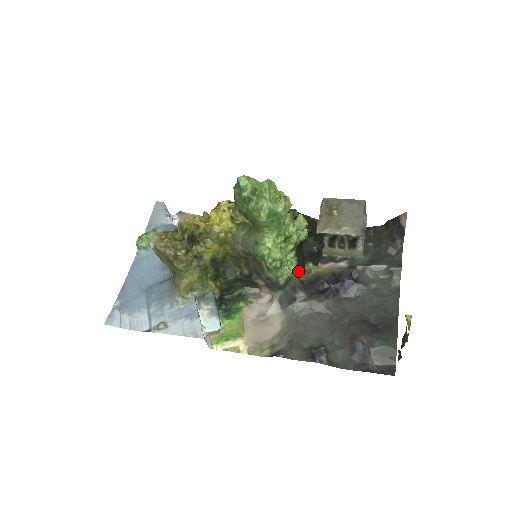
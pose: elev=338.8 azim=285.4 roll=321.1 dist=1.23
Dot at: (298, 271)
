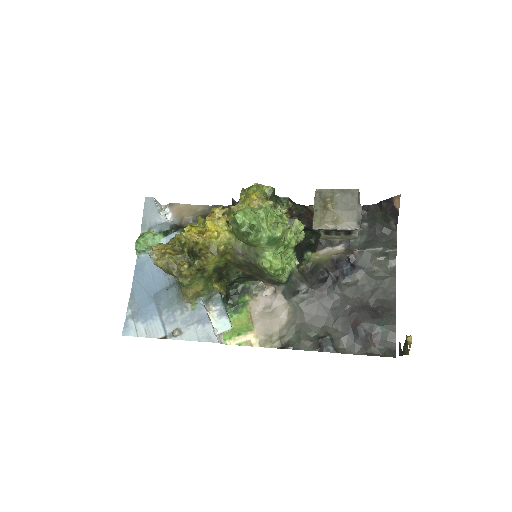
Dot at: (298, 264)
